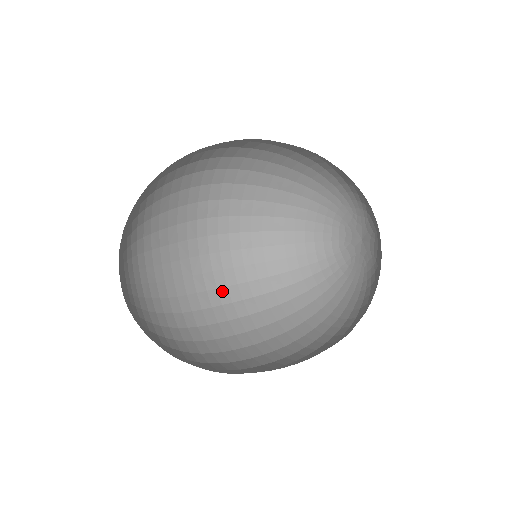
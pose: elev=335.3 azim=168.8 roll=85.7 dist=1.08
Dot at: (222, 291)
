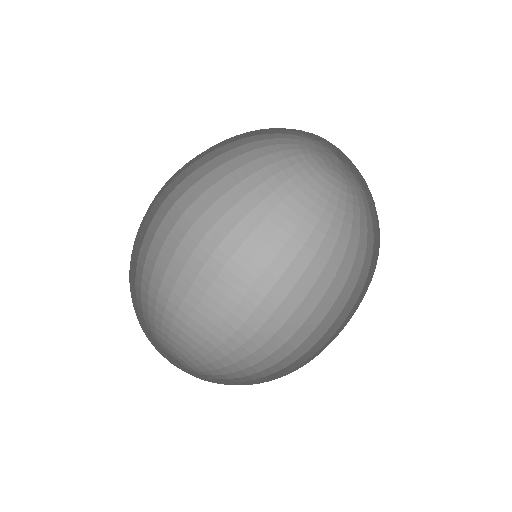
Dot at: (263, 278)
